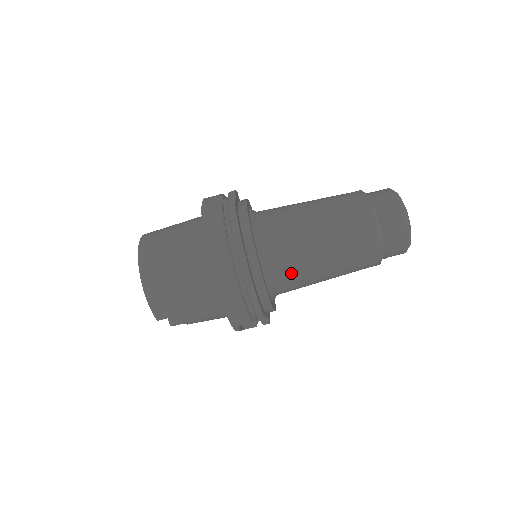
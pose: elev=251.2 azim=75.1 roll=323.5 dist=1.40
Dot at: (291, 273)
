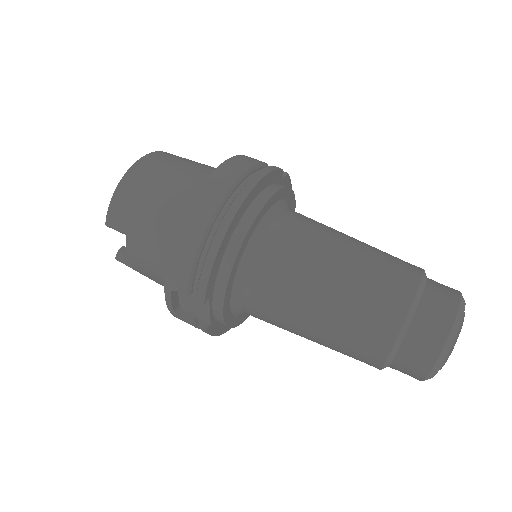
Dot at: (274, 280)
